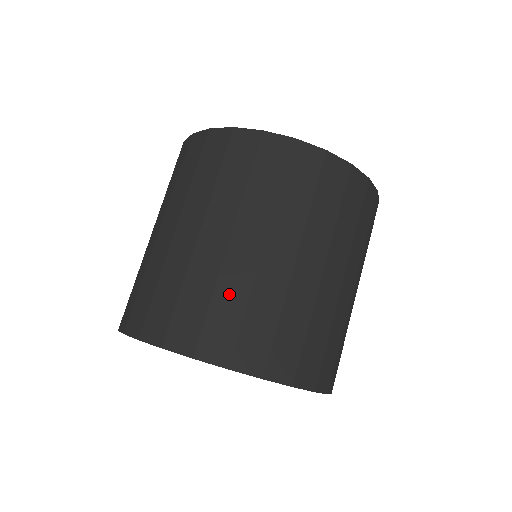
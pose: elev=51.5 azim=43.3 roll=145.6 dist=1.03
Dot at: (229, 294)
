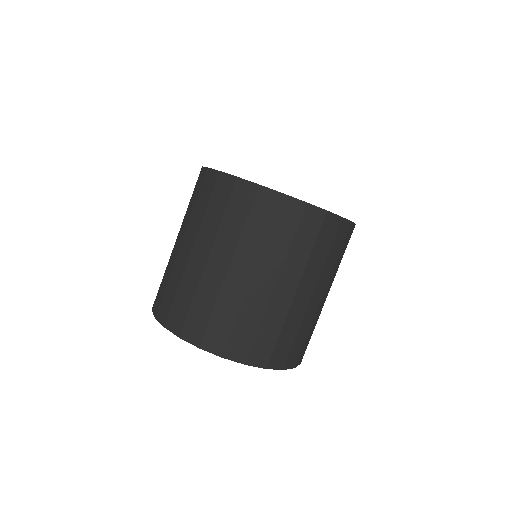
Dot at: (186, 289)
